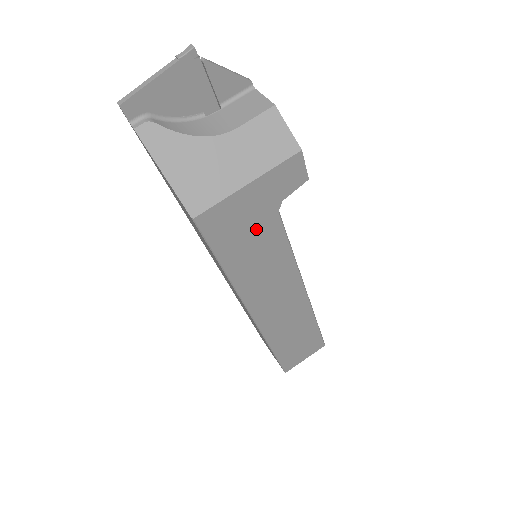
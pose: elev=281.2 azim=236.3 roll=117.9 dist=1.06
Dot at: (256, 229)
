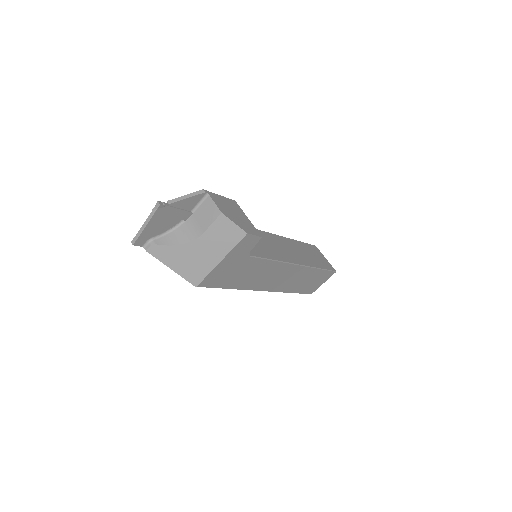
Dot at: (240, 268)
